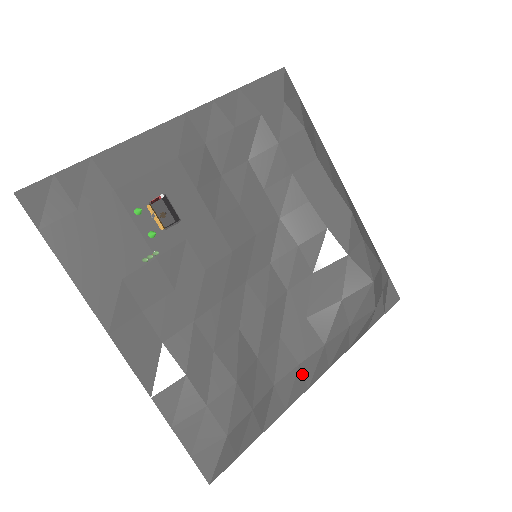
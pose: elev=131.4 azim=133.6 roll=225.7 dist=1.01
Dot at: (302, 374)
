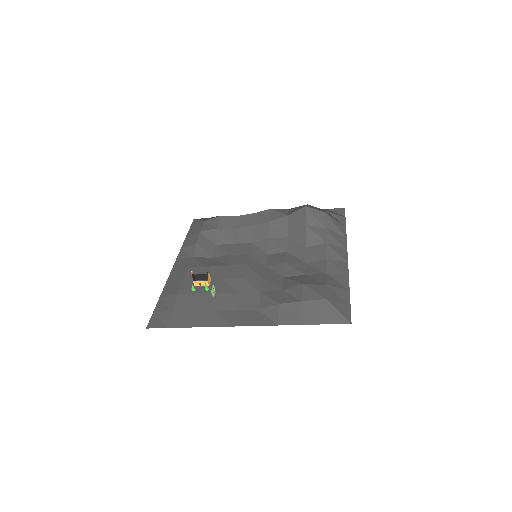
Dot at: (335, 261)
